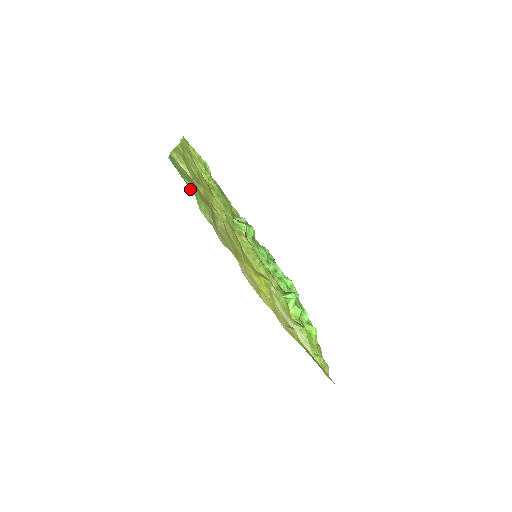
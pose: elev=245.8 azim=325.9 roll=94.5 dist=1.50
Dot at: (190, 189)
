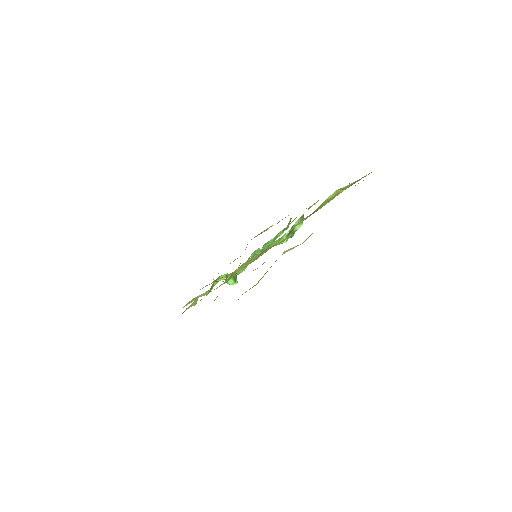
Dot at: occluded
